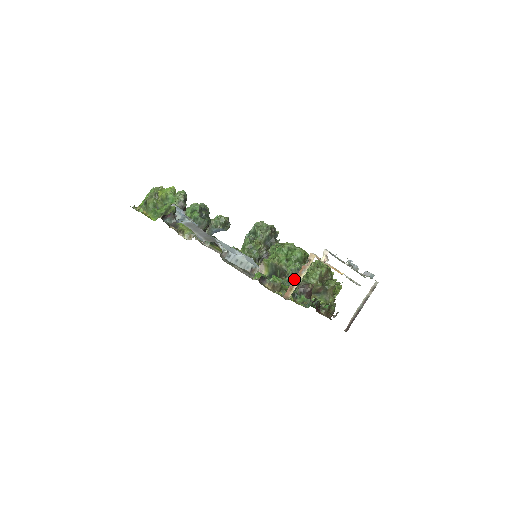
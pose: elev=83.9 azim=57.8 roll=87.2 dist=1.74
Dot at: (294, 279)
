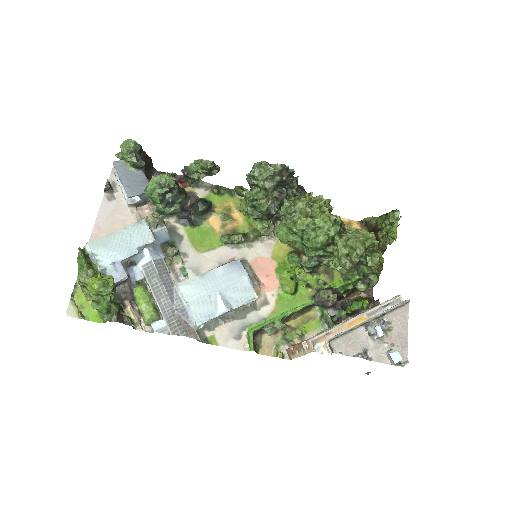
Dot at: (294, 347)
